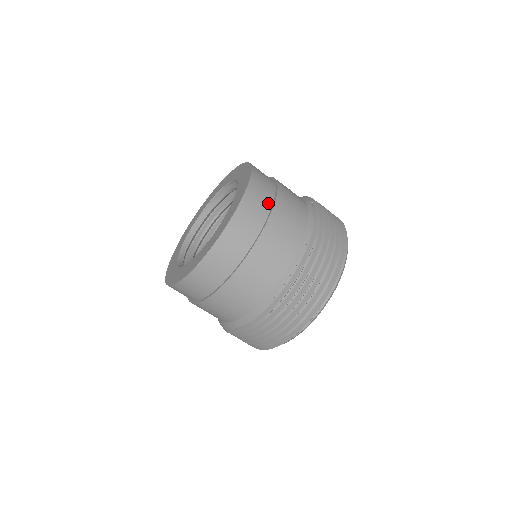
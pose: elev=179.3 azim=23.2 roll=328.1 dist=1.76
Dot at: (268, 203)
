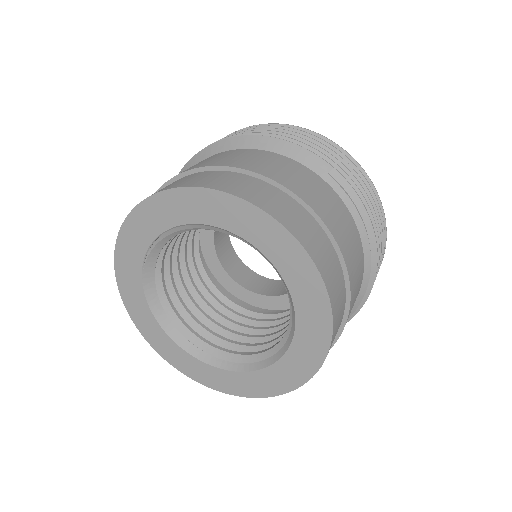
Dot at: (339, 269)
